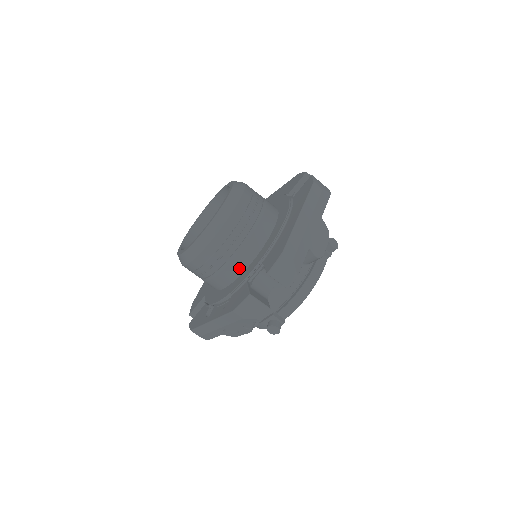
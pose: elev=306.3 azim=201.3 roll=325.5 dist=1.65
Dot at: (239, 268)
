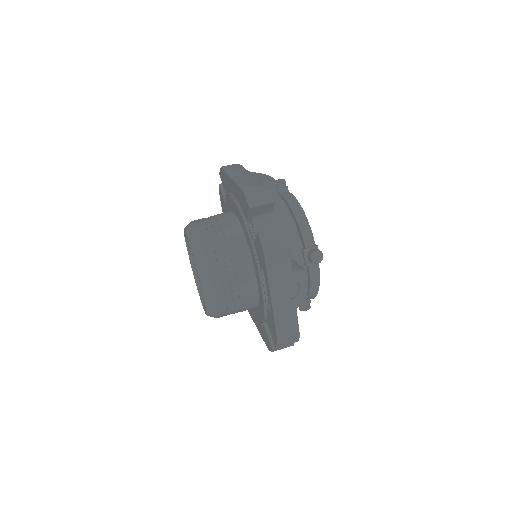
Dot at: (244, 252)
